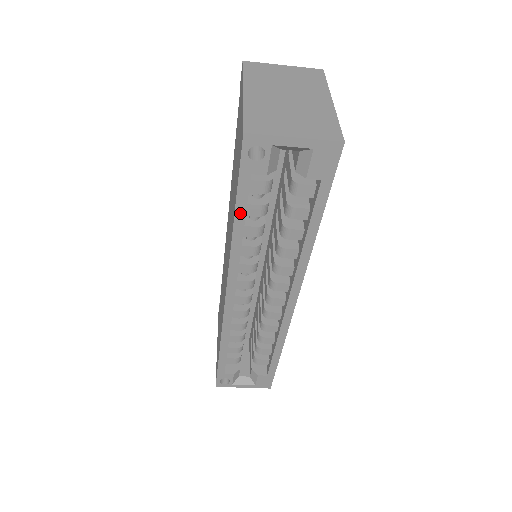
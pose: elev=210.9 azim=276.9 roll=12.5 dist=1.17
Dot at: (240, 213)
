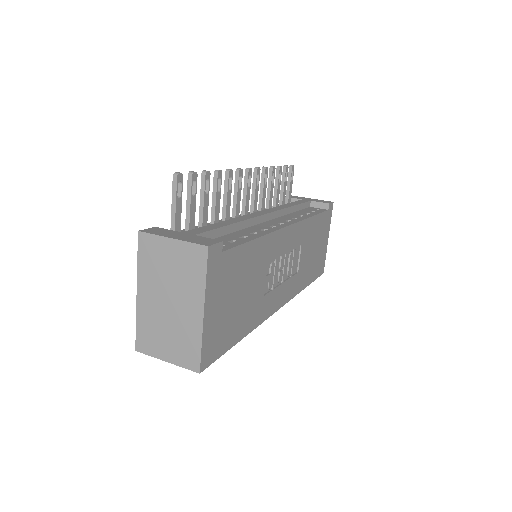
Dot at: occluded
